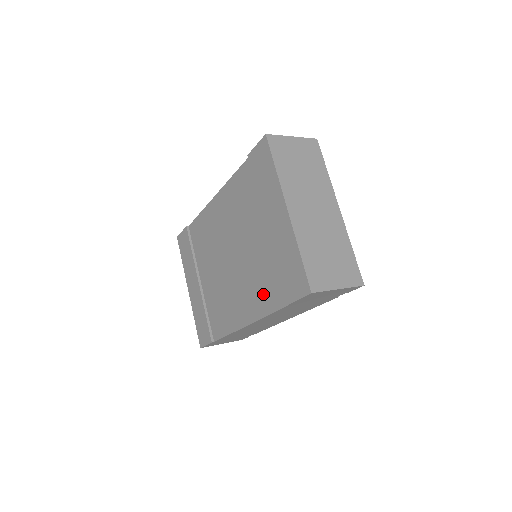
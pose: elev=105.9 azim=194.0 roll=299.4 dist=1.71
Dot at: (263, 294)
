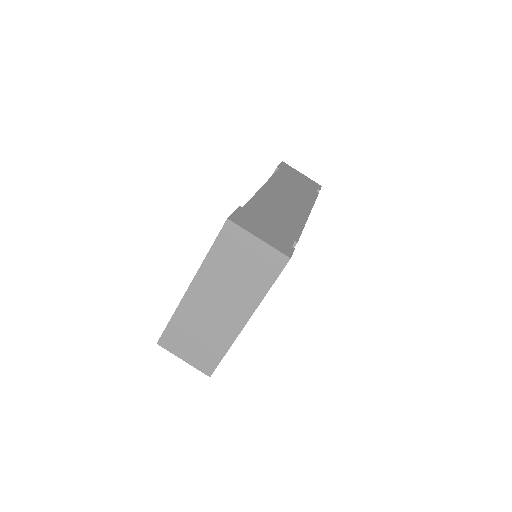
Dot at: occluded
